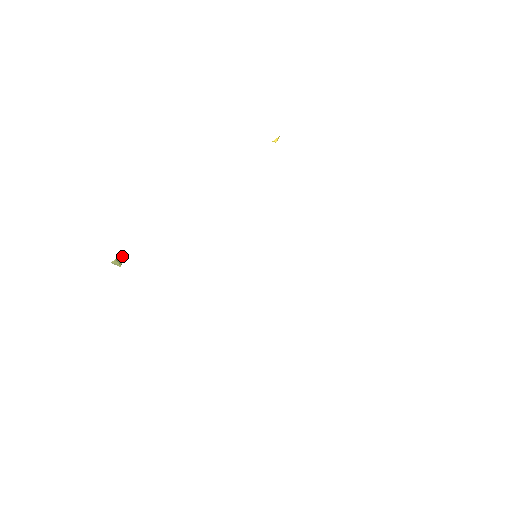
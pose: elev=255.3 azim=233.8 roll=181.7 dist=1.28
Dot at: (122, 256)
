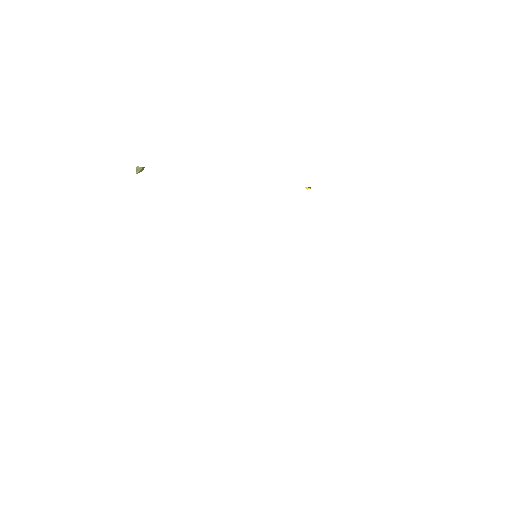
Dot at: occluded
